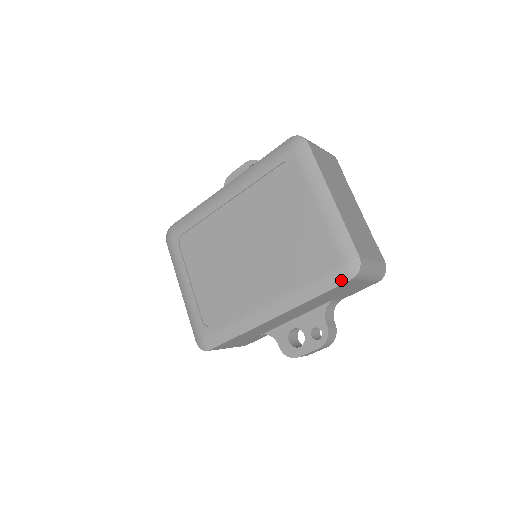
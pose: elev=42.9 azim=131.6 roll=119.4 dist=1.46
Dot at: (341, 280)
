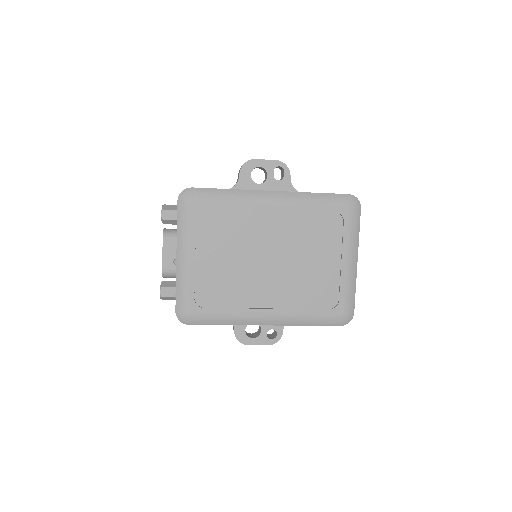
Dot at: (335, 323)
